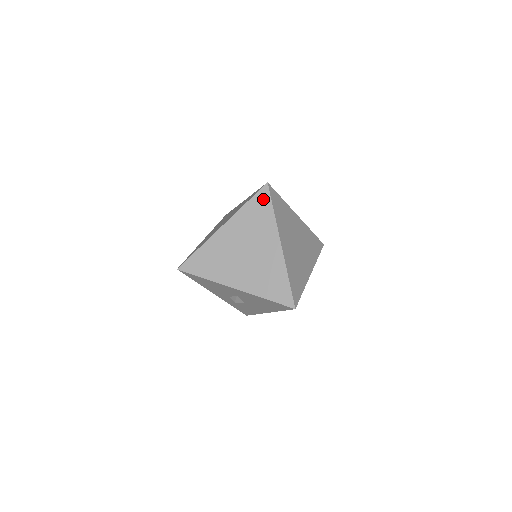
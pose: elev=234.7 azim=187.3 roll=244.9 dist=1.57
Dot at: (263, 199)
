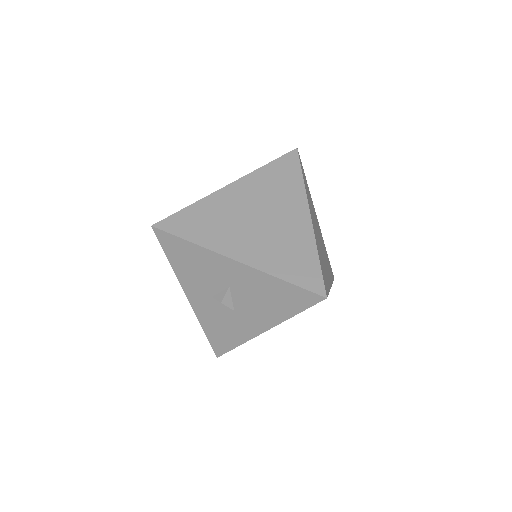
Dot at: (290, 163)
